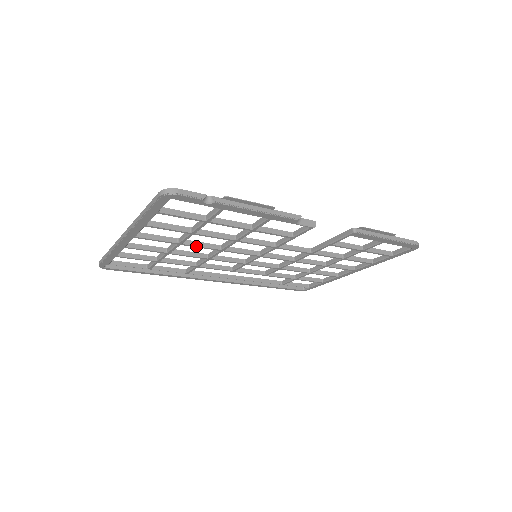
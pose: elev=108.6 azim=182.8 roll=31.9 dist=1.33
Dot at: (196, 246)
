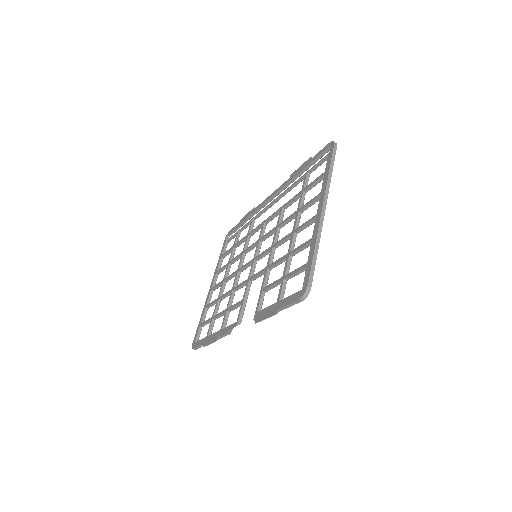
Dot at: occluded
